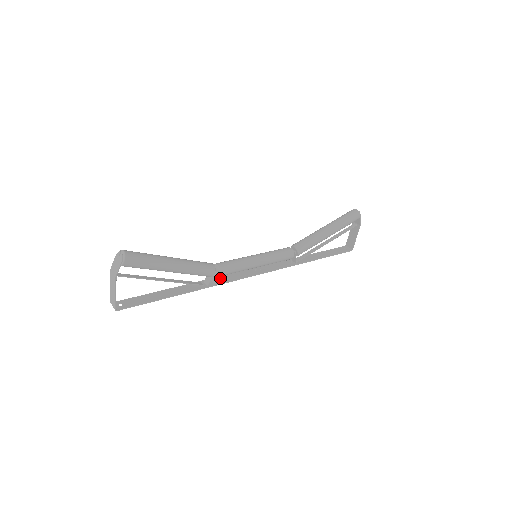
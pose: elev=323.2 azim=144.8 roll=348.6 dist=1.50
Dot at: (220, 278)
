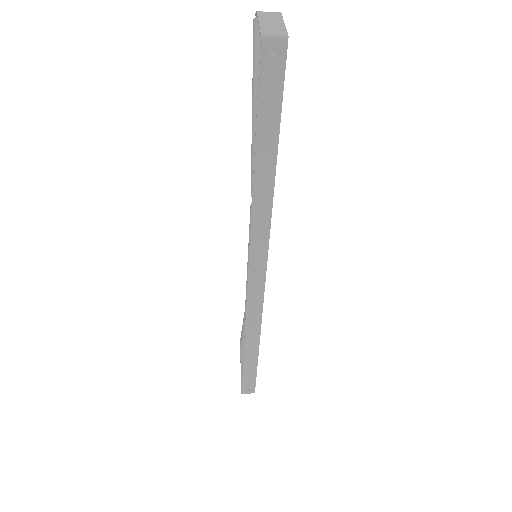
Dot at: (256, 231)
